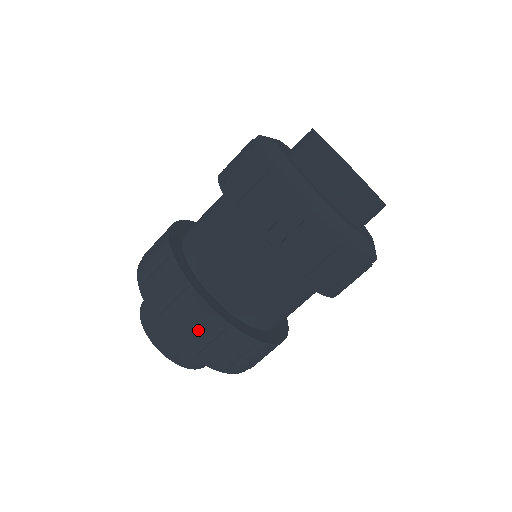
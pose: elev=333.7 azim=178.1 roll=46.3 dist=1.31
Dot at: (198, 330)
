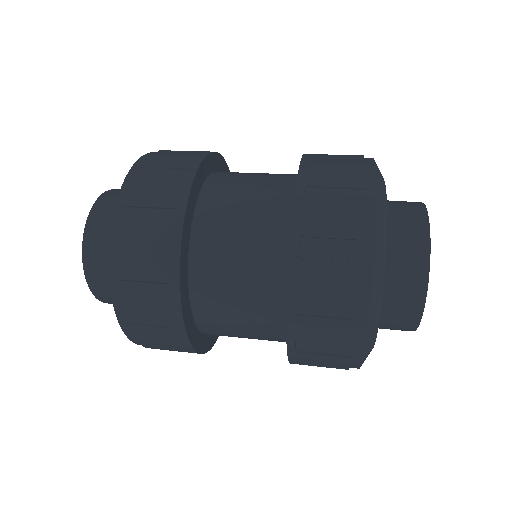
Dot at: (148, 309)
